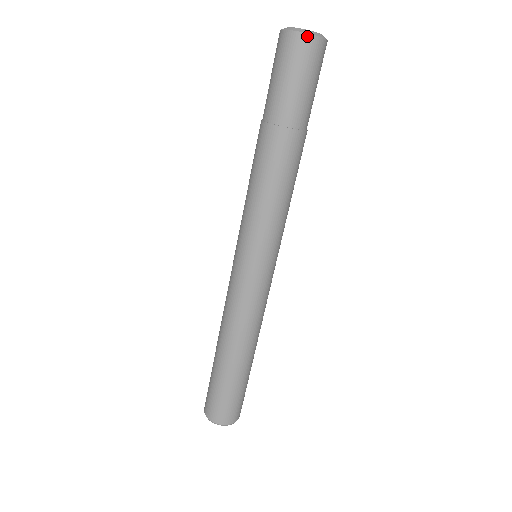
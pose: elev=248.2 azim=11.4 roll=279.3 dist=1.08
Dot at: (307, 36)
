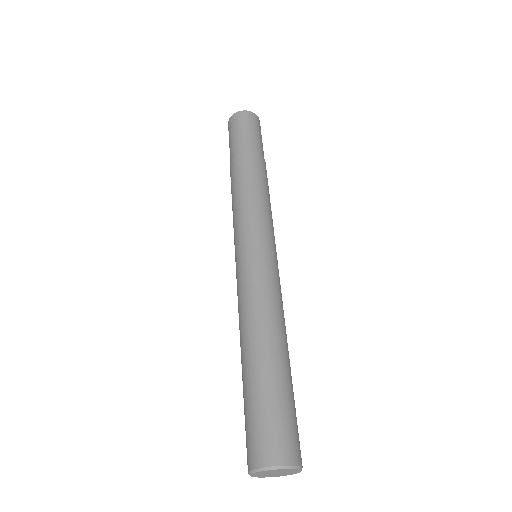
Dot at: (254, 114)
